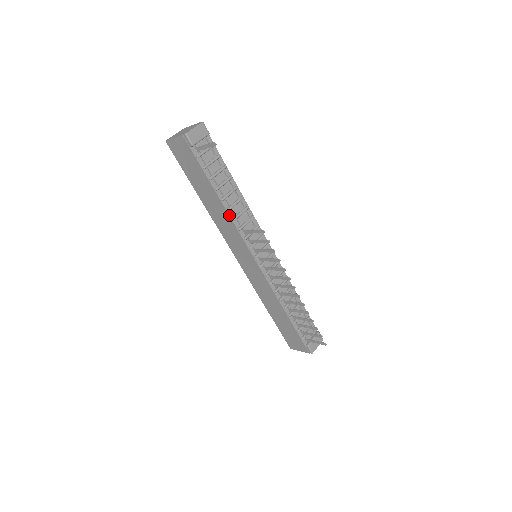
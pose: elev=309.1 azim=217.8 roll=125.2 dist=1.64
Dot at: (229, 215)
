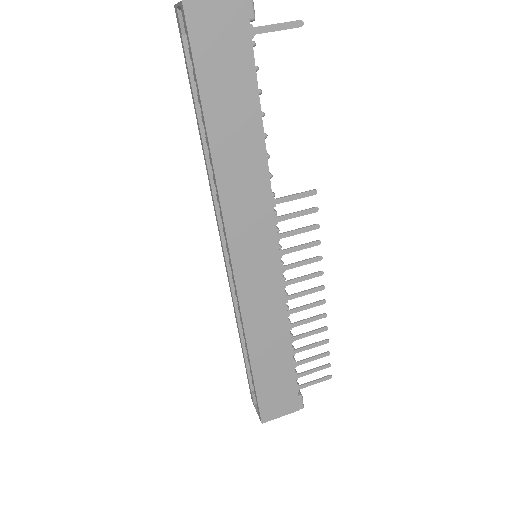
Dot at: (268, 166)
